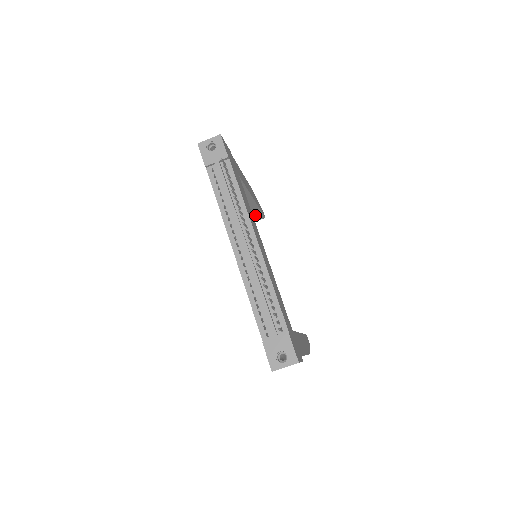
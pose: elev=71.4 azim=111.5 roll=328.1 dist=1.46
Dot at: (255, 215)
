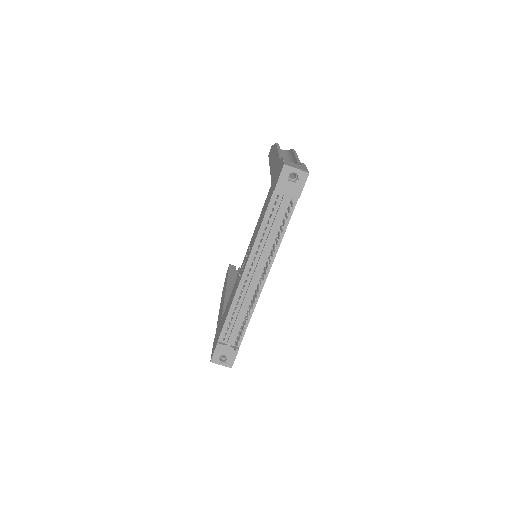
Dot at: occluded
